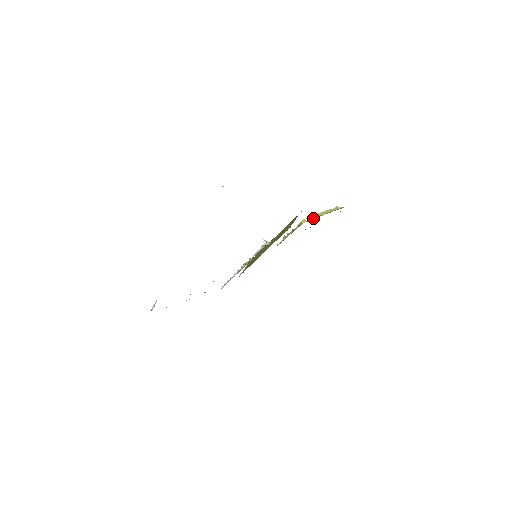
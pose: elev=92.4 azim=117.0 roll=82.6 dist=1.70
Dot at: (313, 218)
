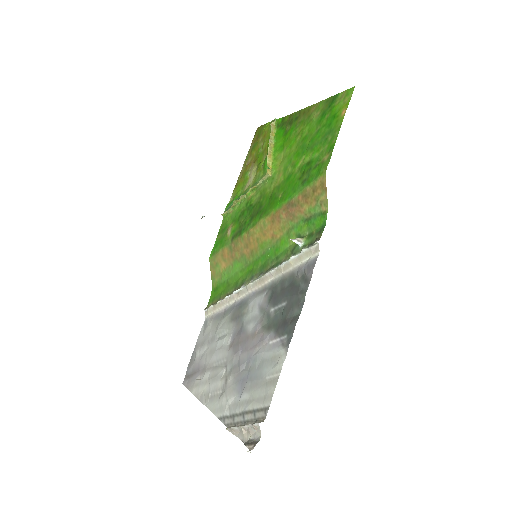
Dot at: (271, 160)
